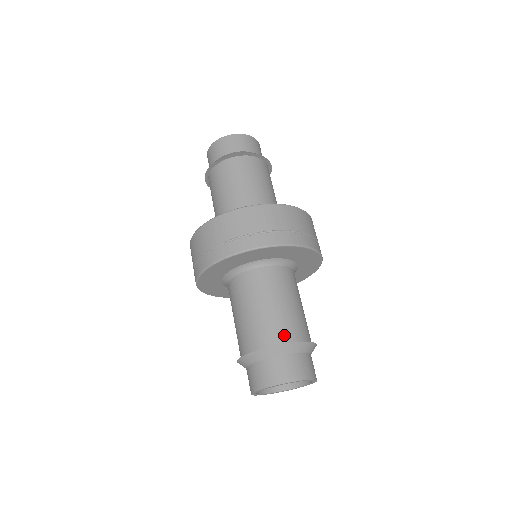
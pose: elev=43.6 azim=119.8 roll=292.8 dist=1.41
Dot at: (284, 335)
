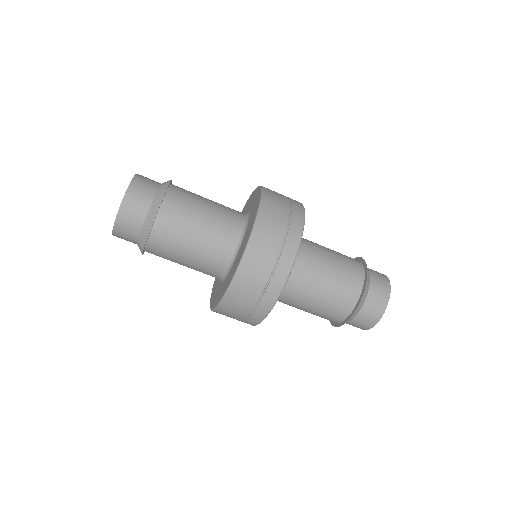
Dot at: (346, 307)
